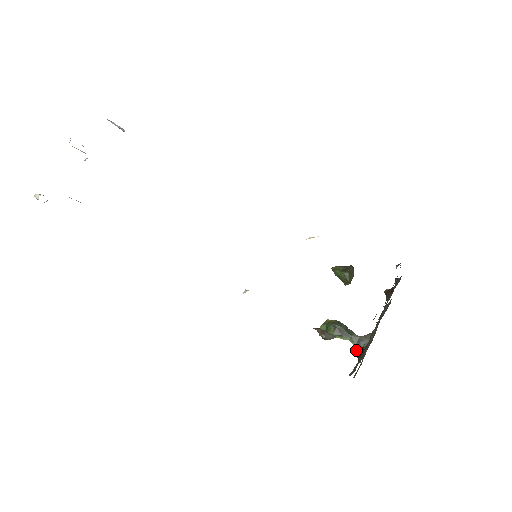
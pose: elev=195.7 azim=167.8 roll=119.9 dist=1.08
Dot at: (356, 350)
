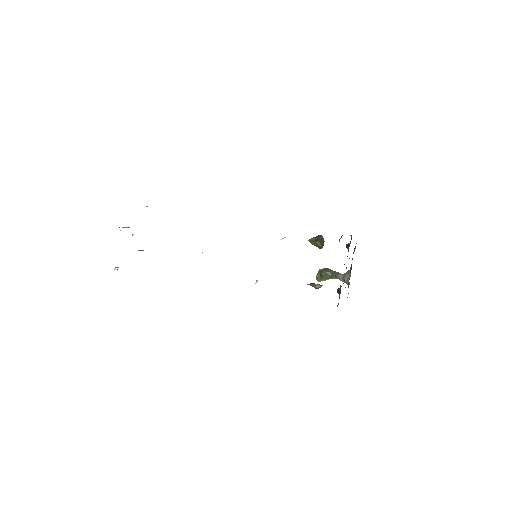
Dot at: (337, 290)
